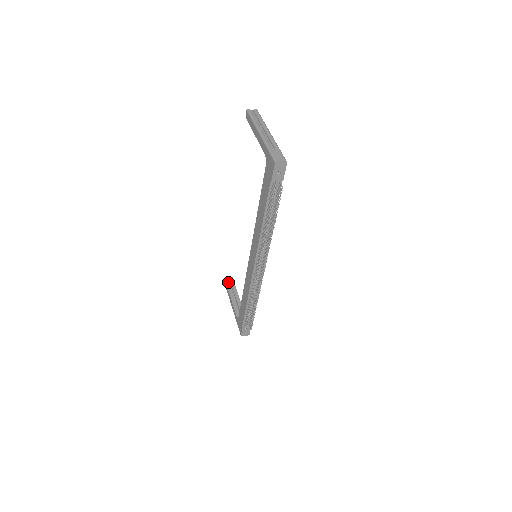
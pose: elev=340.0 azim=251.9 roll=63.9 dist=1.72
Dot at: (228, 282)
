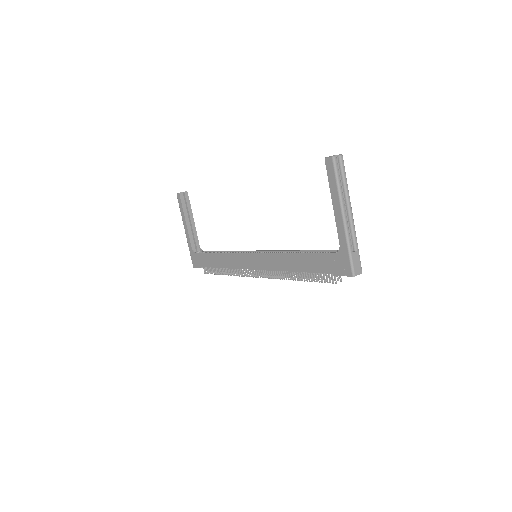
Dot at: (183, 200)
